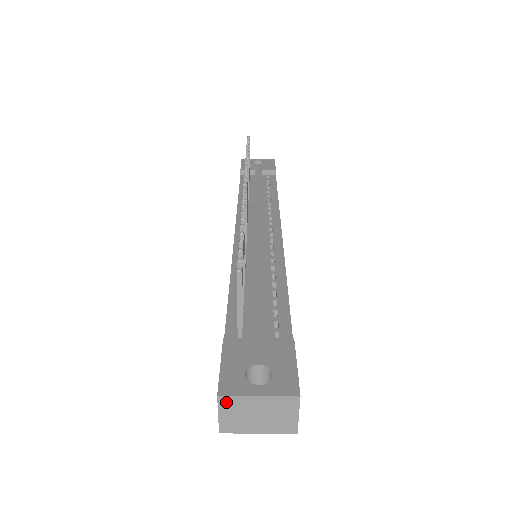
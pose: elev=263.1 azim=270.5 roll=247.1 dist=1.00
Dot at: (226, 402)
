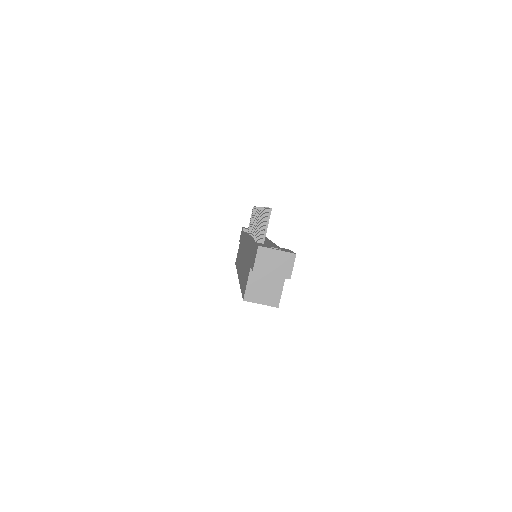
Dot at: (261, 251)
